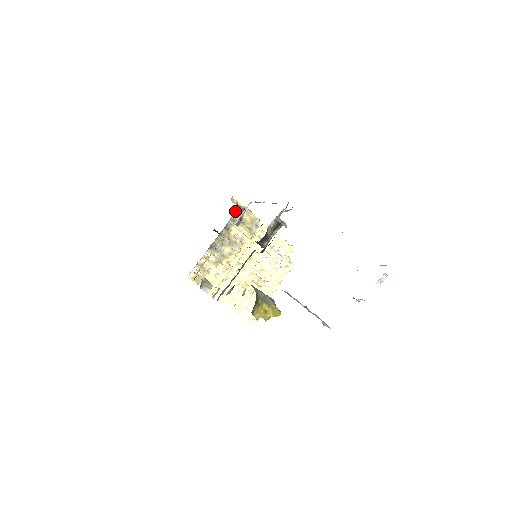
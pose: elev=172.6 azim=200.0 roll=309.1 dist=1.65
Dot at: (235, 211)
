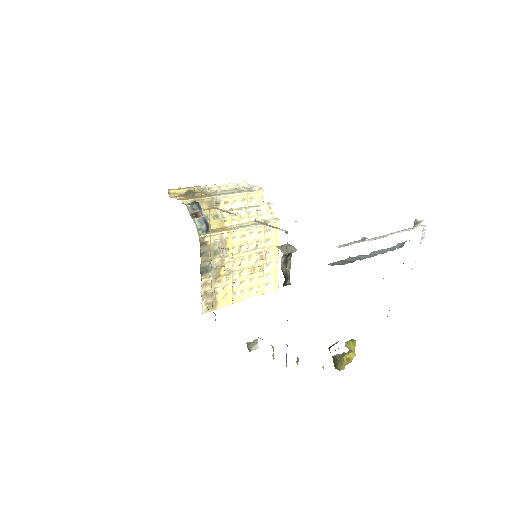
Dot at: (194, 219)
